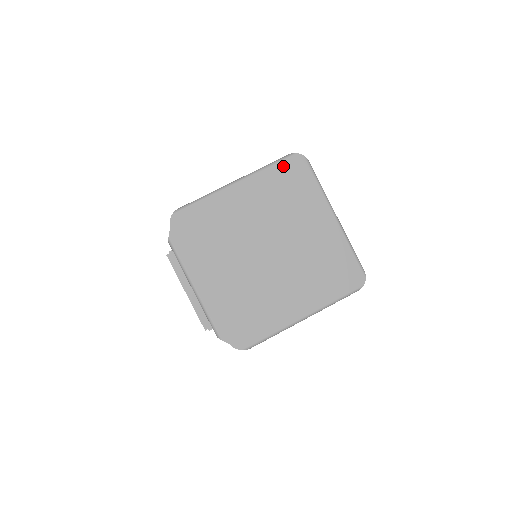
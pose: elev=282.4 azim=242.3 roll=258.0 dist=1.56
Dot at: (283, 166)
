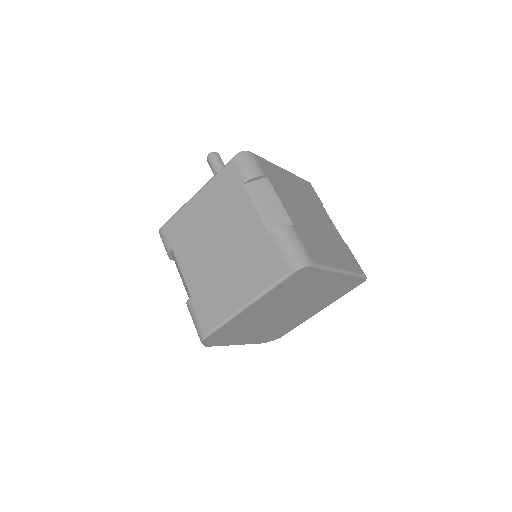
Dot at: (289, 281)
